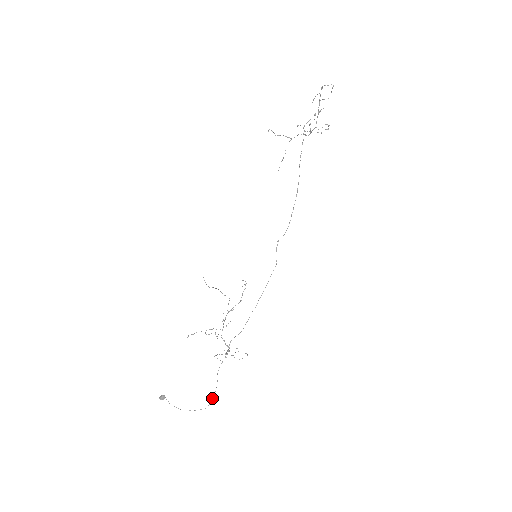
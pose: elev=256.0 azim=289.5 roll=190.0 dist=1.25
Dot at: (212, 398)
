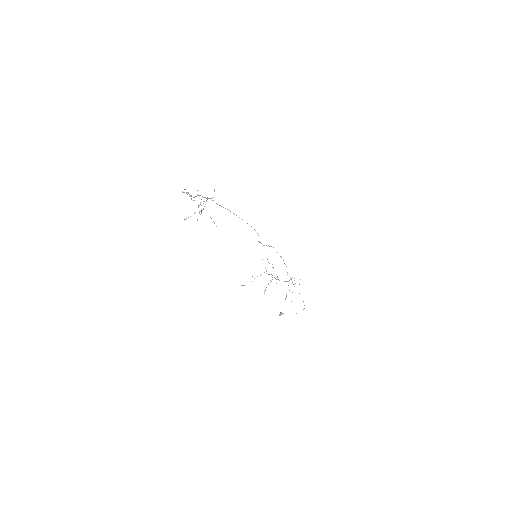
Dot at: occluded
